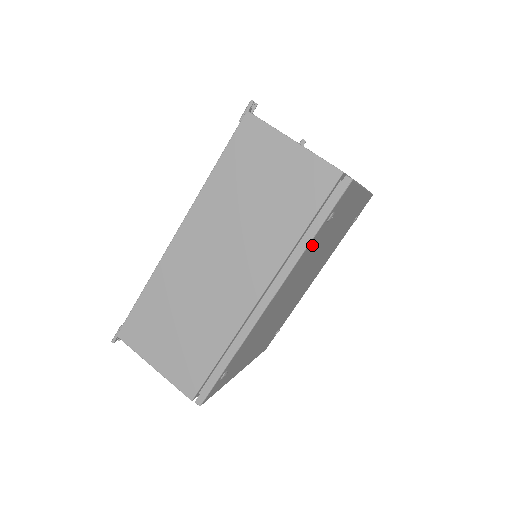
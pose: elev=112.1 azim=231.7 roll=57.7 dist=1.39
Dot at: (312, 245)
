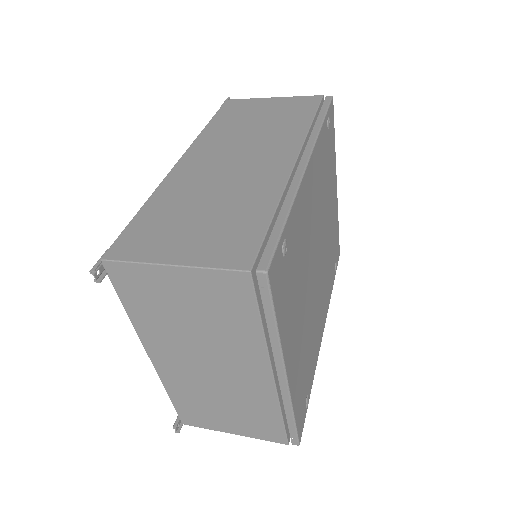
Dot at: (322, 145)
